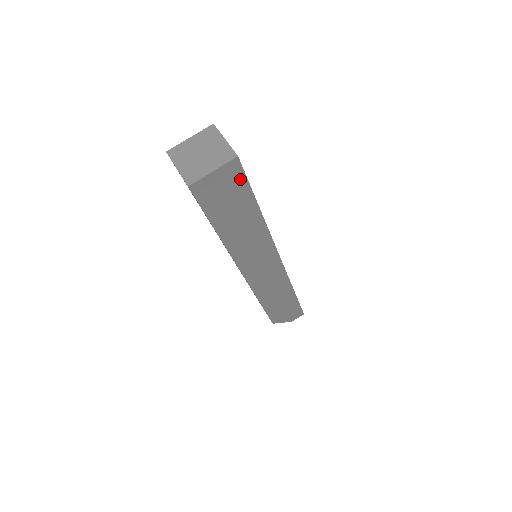
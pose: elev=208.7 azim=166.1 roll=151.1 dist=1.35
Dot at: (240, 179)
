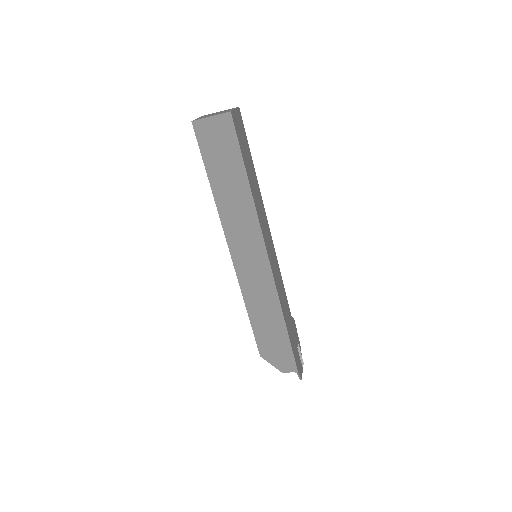
Dot at: (232, 135)
